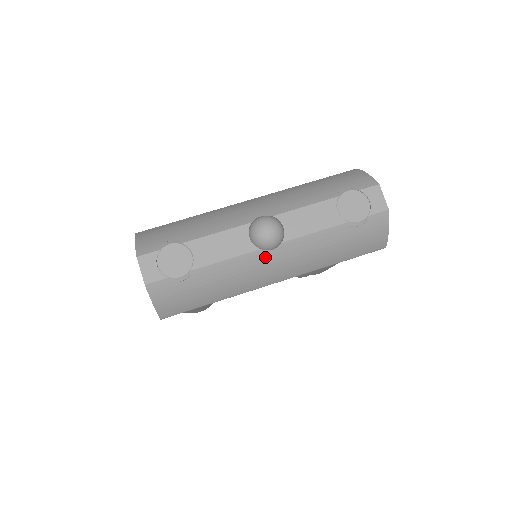
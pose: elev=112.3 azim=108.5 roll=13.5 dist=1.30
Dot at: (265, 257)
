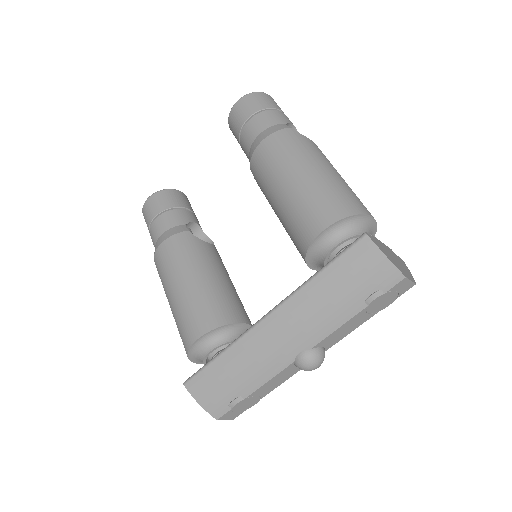
Dot at: occluded
